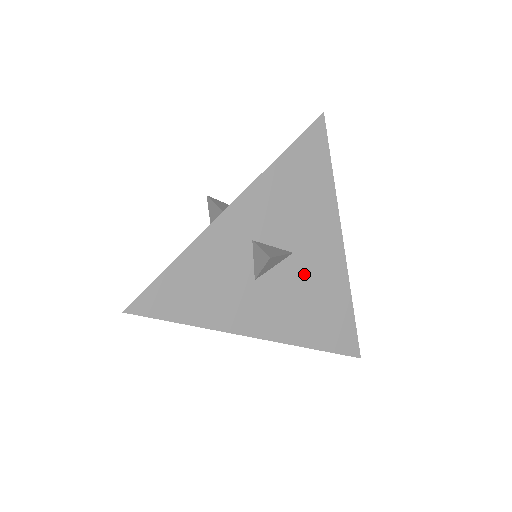
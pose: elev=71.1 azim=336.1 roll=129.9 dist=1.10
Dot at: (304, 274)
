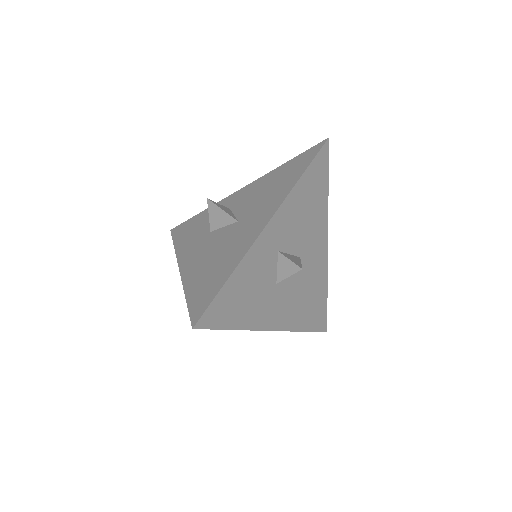
Dot at: (304, 273)
